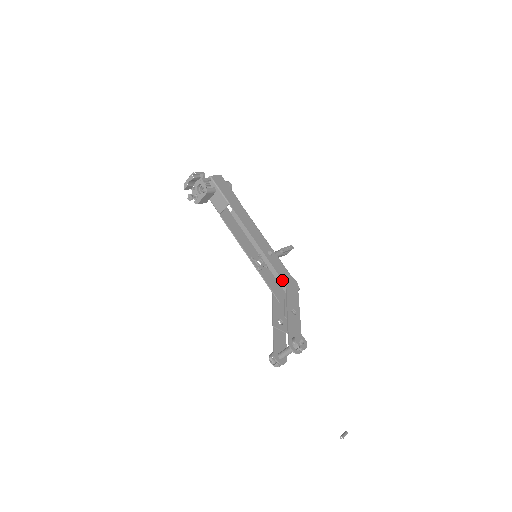
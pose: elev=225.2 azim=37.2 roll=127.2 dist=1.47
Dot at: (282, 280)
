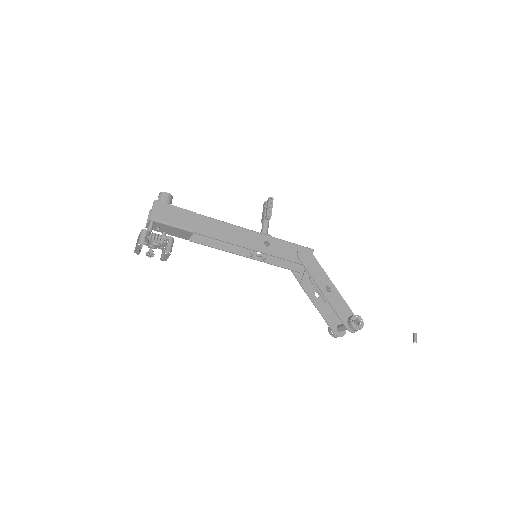
Dot at: (297, 263)
